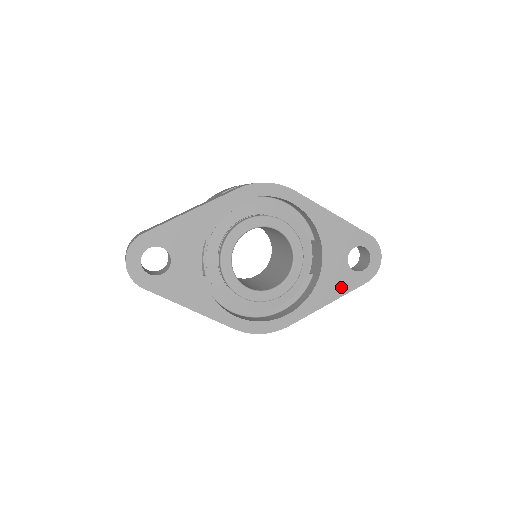
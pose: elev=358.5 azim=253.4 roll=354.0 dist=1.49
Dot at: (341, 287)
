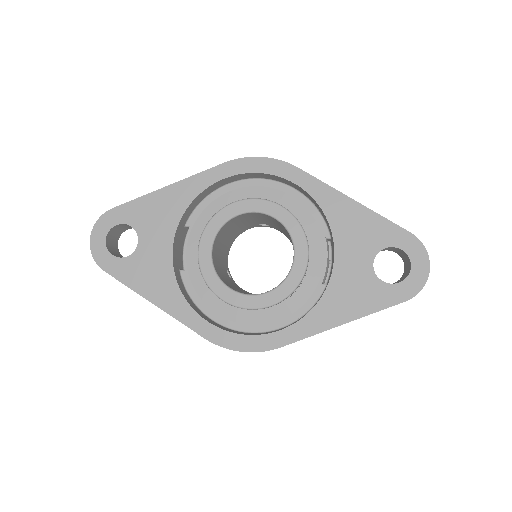
Dot at: (362, 303)
